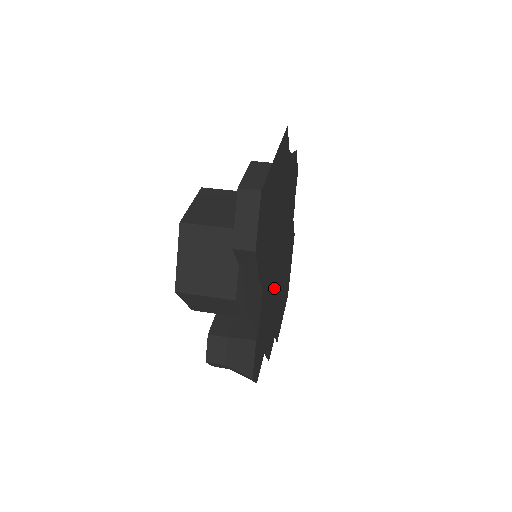
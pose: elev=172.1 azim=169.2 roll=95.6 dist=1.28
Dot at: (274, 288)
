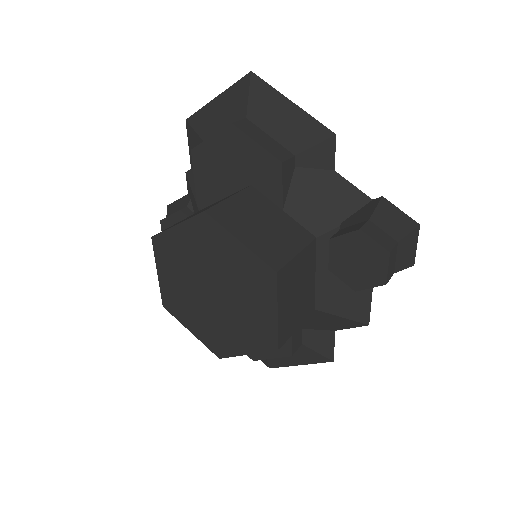
Dot at: occluded
